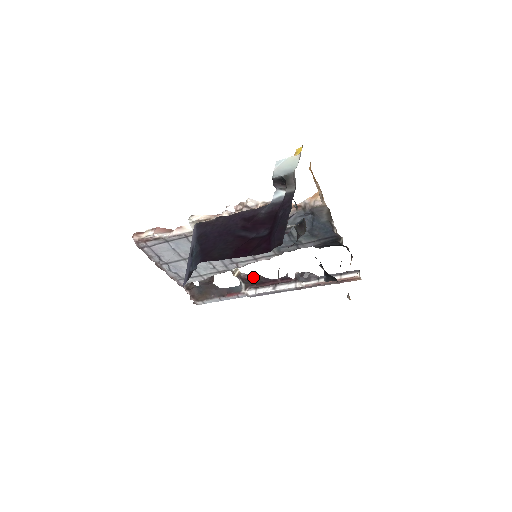
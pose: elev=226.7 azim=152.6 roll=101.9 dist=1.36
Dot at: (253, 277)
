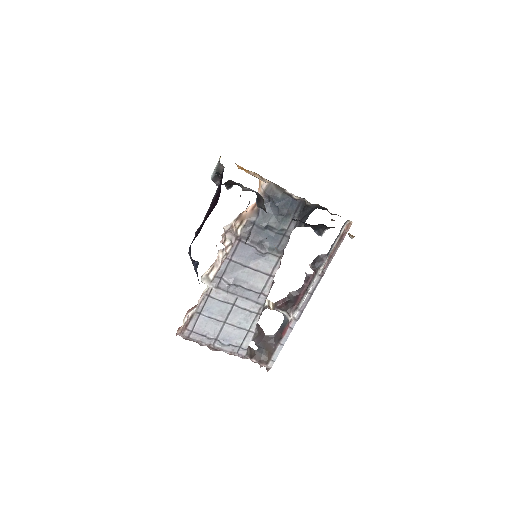
Dot at: (286, 299)
